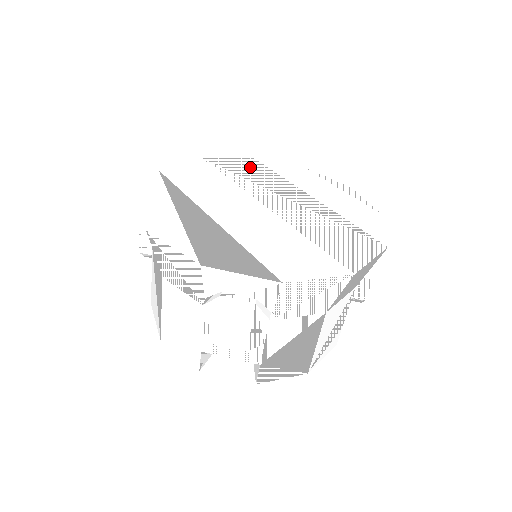
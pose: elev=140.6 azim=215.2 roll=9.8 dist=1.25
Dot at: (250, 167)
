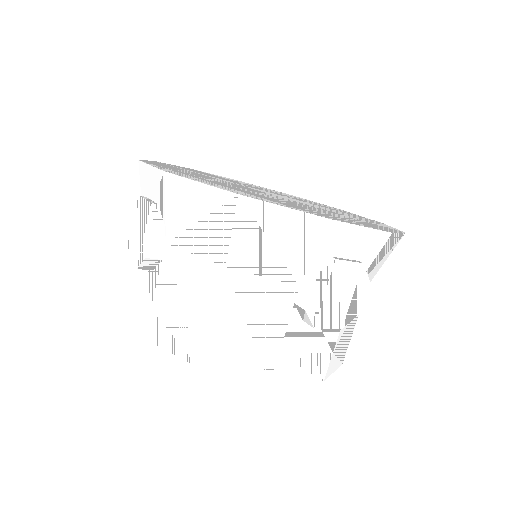
Dot at: (205, 173)
